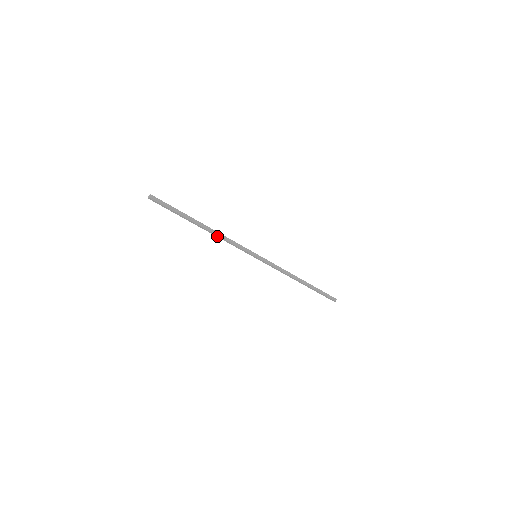
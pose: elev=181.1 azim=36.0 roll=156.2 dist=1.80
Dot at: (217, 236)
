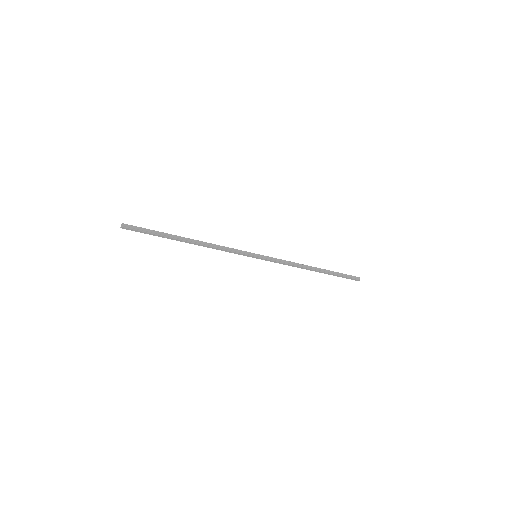
Dot at: (207, 247)
